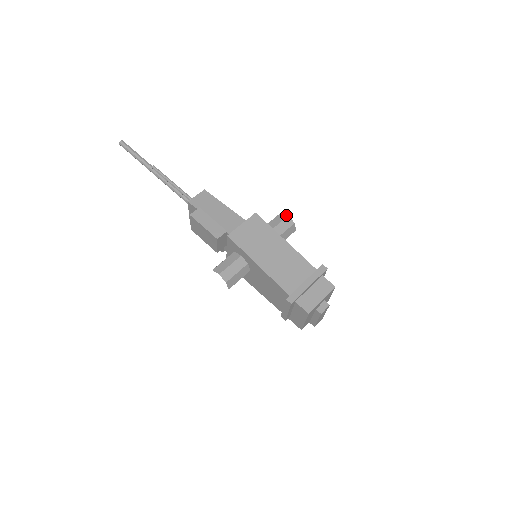
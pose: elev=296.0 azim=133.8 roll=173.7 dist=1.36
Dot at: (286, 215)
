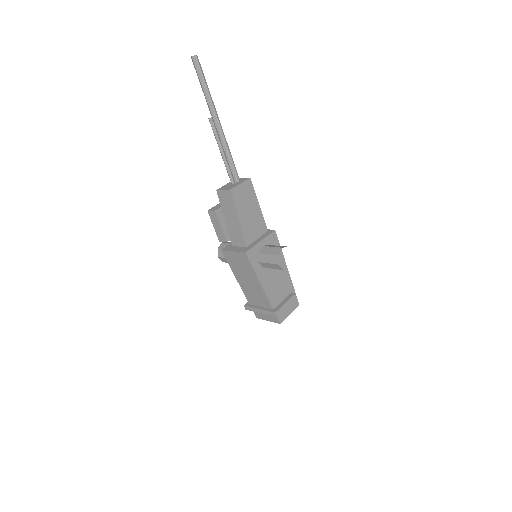
Dot at: (277, 262)
